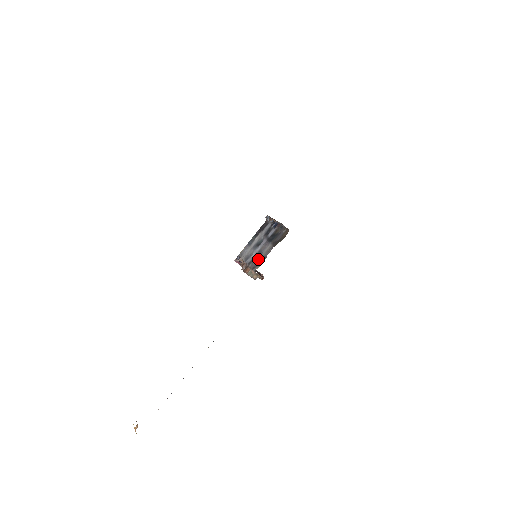
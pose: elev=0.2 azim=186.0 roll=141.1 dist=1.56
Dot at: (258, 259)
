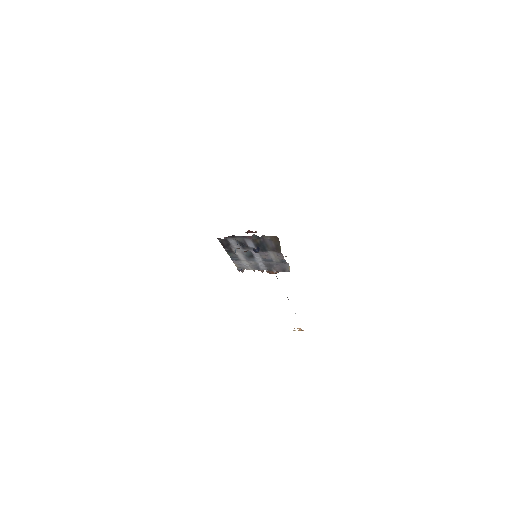
Dot at: (276, 265)
